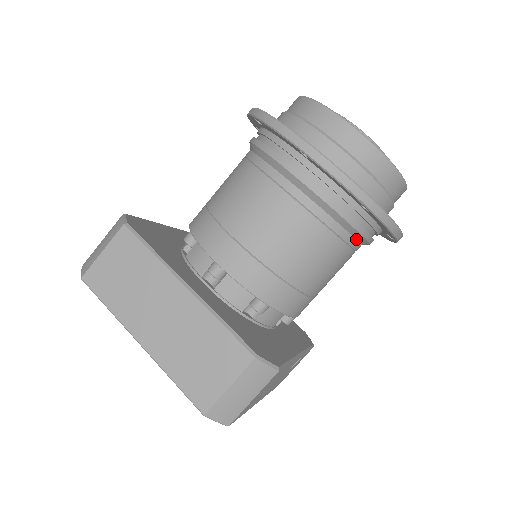
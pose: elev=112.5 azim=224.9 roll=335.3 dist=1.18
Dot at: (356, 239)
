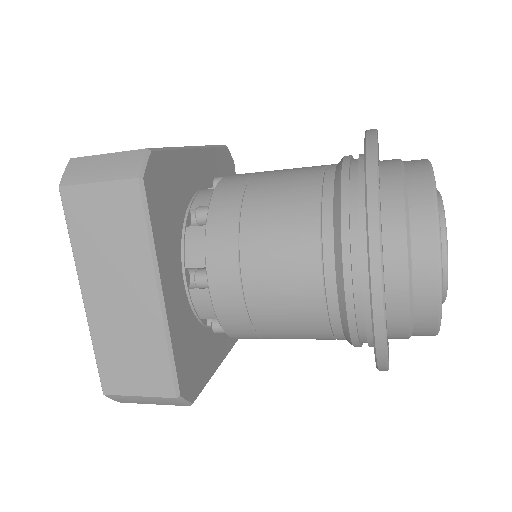
Dot at: occluded
